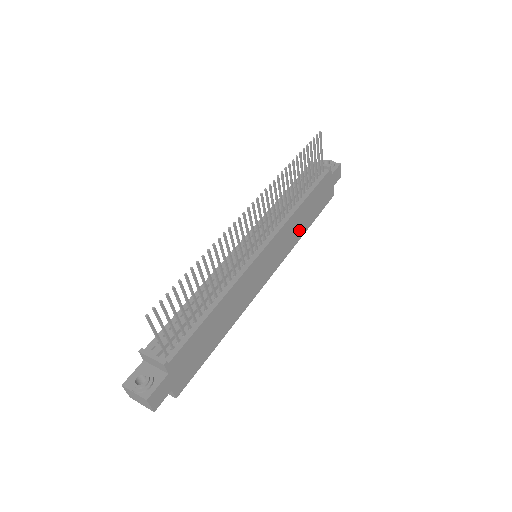
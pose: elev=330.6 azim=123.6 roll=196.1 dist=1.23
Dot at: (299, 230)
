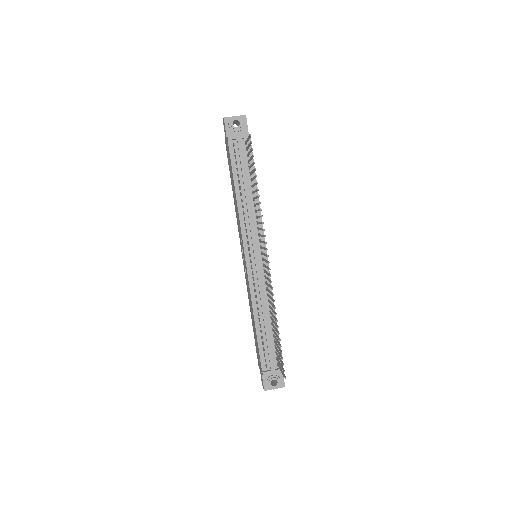
Dot at: occluded
